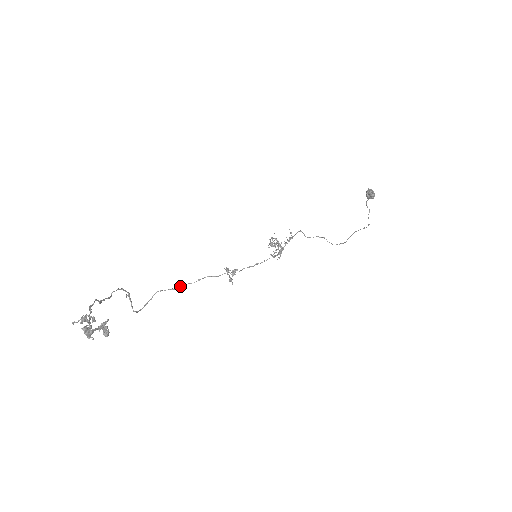
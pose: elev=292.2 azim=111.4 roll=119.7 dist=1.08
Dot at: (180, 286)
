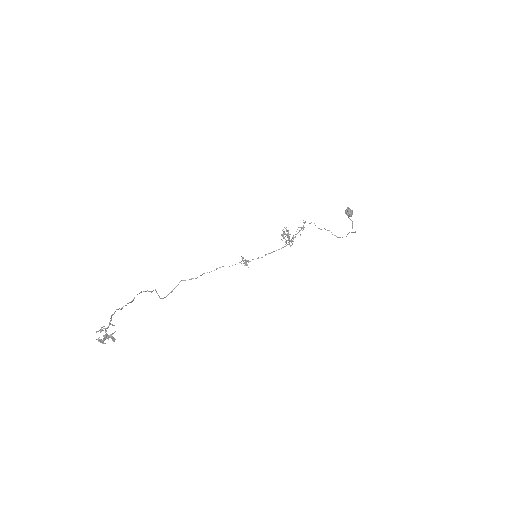
Dot at: (200, 275)
